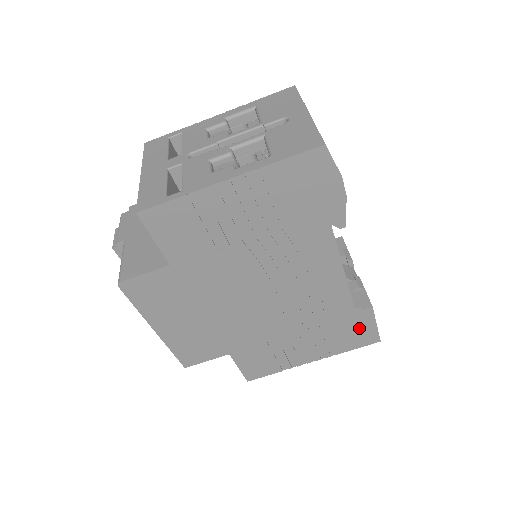
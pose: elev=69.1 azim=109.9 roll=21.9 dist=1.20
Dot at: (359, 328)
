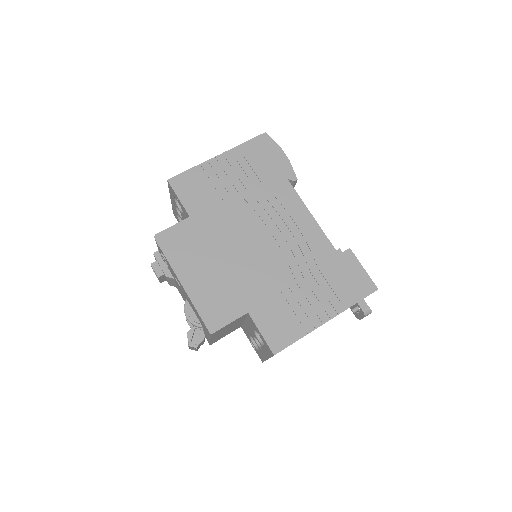
Dot at: (351, 273)
